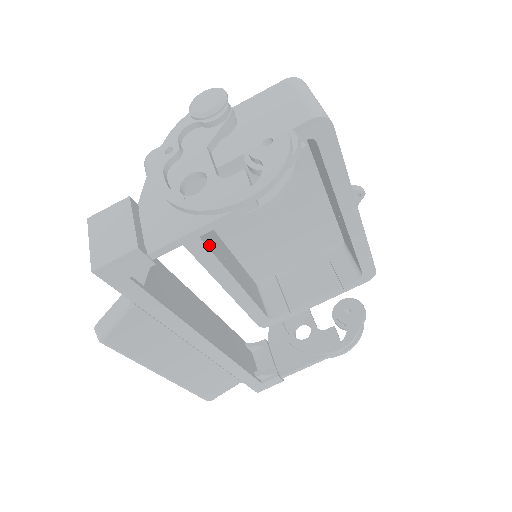
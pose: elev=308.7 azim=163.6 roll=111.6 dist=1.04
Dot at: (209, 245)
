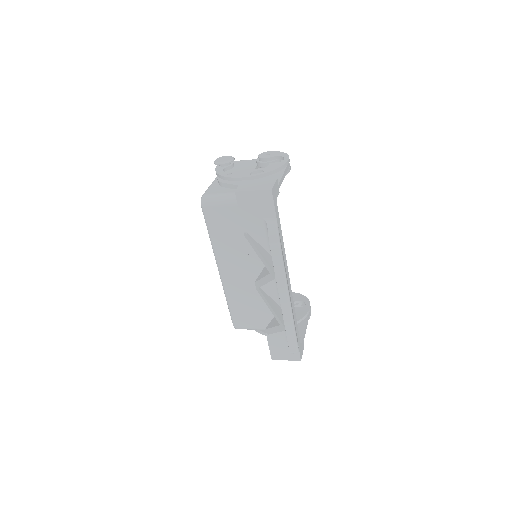
Dot at: occluded
